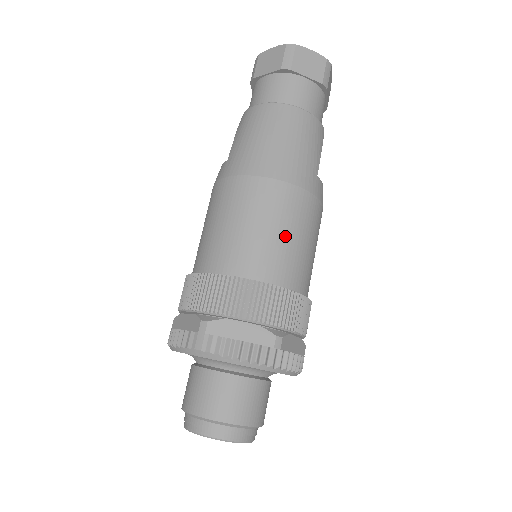
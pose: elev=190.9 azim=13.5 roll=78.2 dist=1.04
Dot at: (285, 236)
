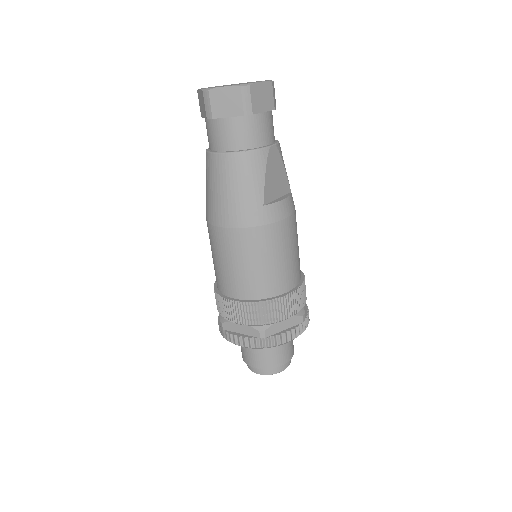
Dot at: (247, 266)
